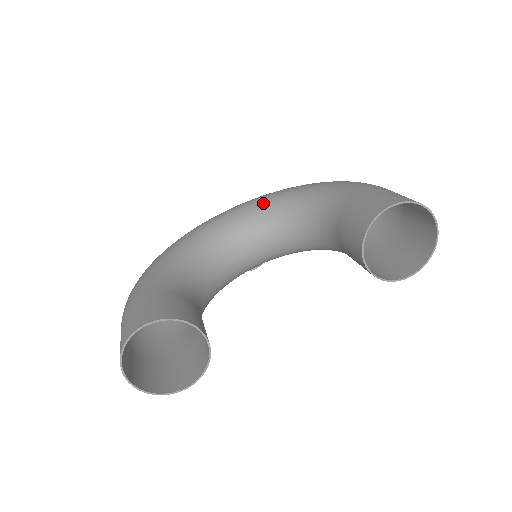
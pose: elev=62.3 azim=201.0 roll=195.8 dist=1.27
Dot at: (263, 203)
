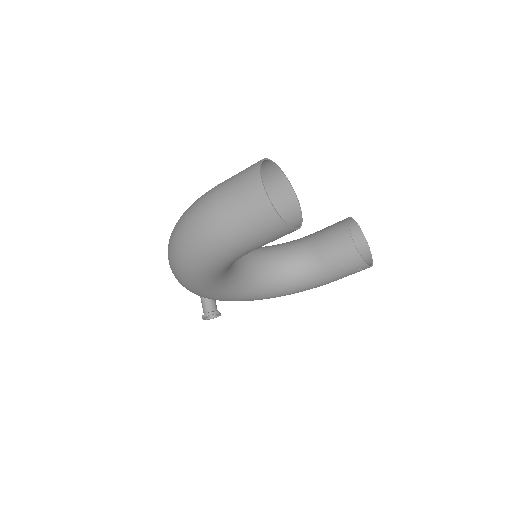
Dot at: occluded
